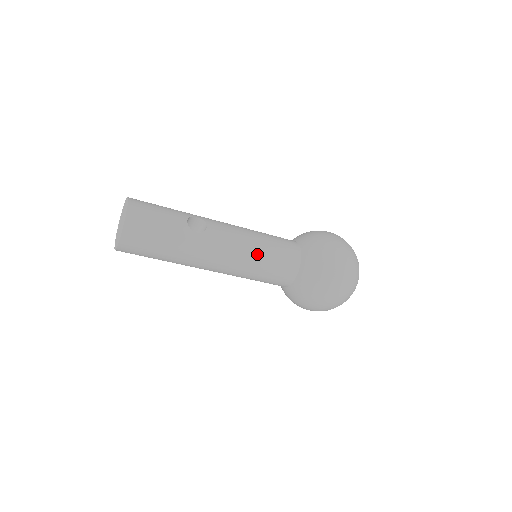
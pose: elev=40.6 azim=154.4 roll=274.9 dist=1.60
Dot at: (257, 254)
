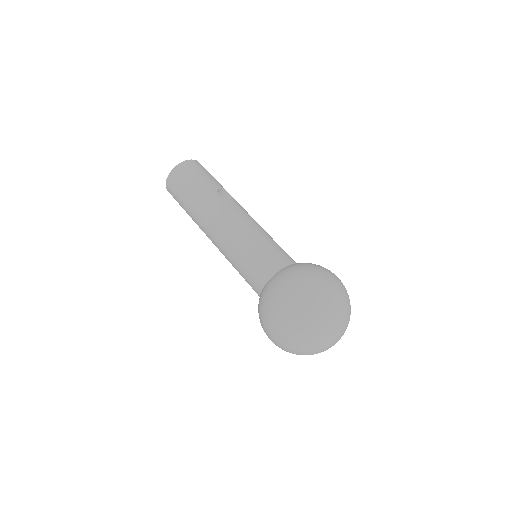
Dot at: (250, 236)
